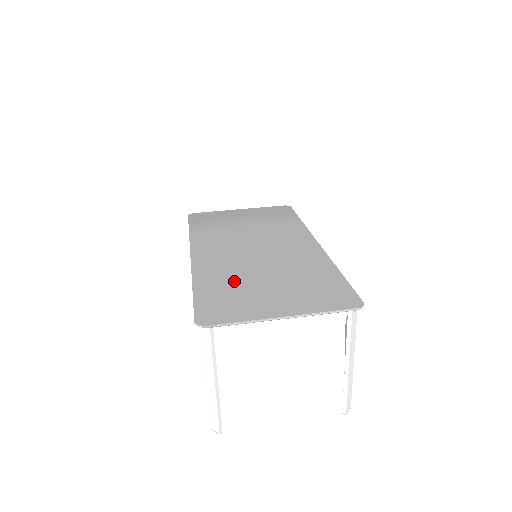
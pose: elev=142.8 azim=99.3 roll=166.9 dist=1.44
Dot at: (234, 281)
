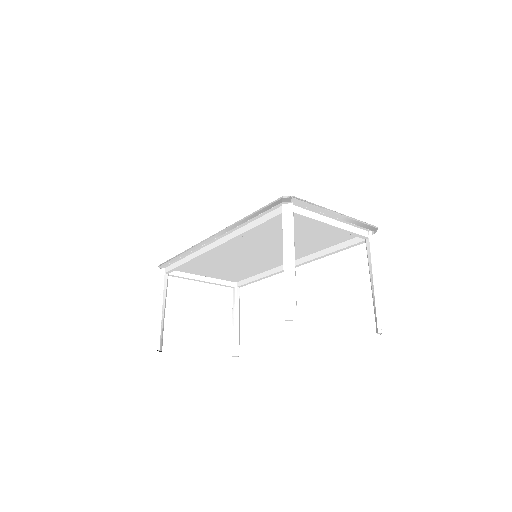
Dot at: occluded
